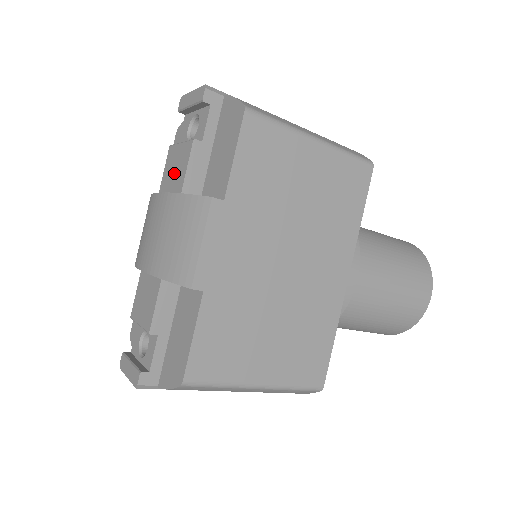
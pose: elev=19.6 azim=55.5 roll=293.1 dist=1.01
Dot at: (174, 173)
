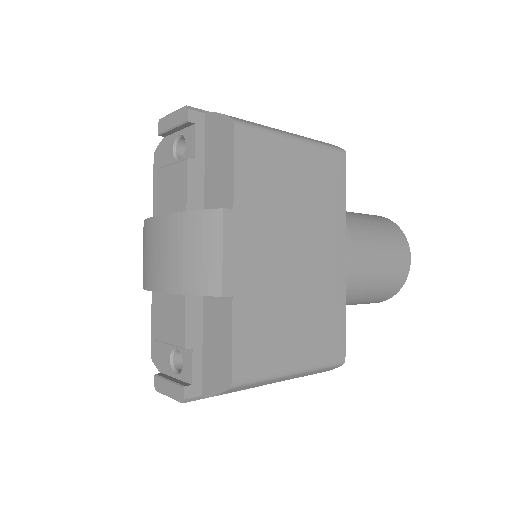
Dot at: (171, 194)
